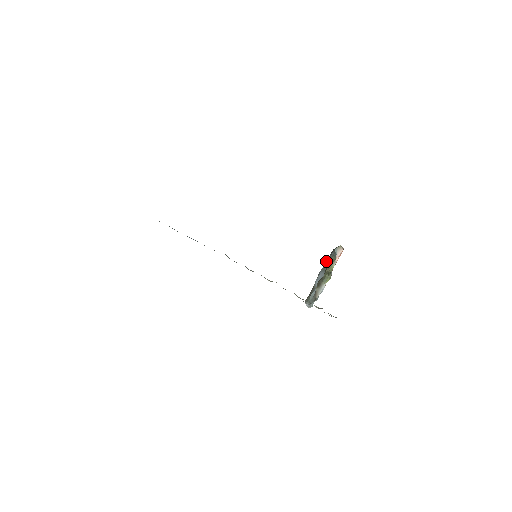
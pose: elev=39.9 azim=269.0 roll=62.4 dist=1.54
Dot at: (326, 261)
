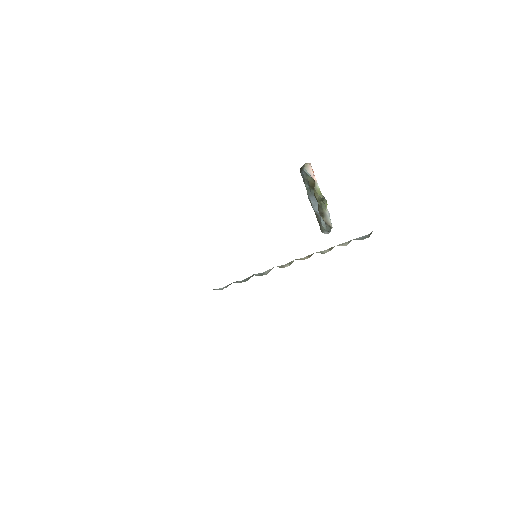
Dot at: (304, 183)
